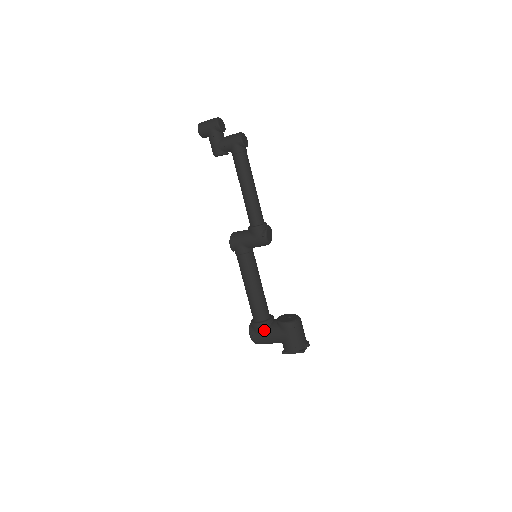
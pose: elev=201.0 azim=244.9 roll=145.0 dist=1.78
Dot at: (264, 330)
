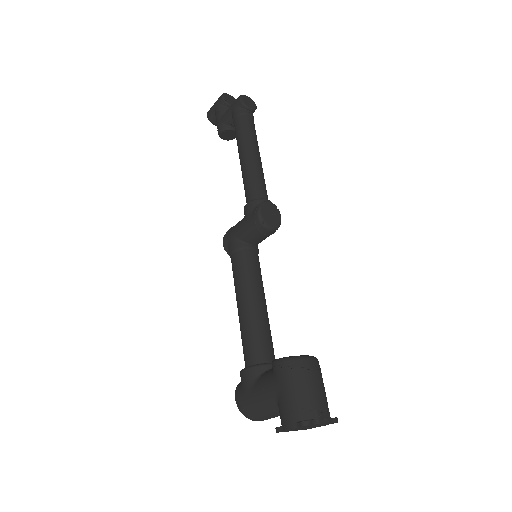
Dot at: (252, 381)
